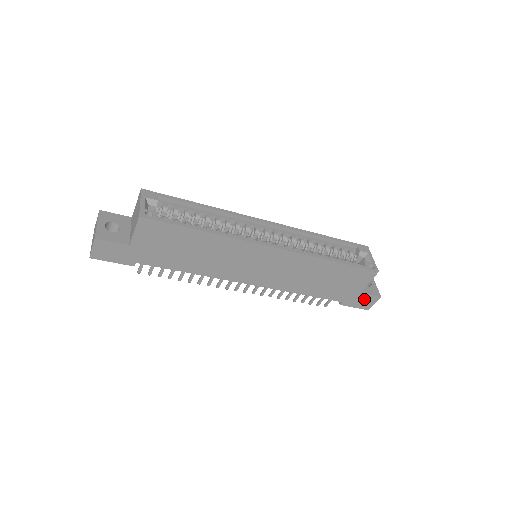
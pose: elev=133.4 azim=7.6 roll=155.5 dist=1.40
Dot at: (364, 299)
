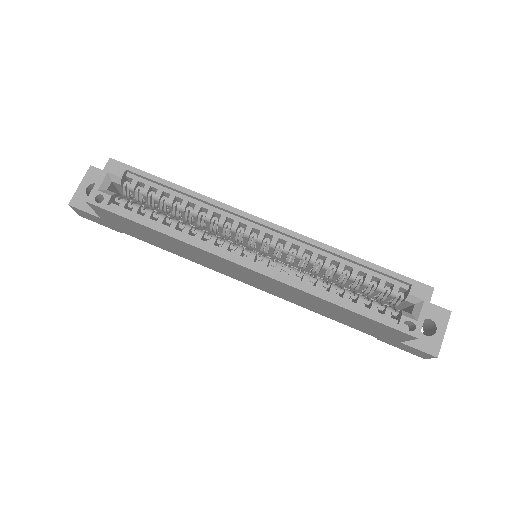
Dot at: (411, 349)
